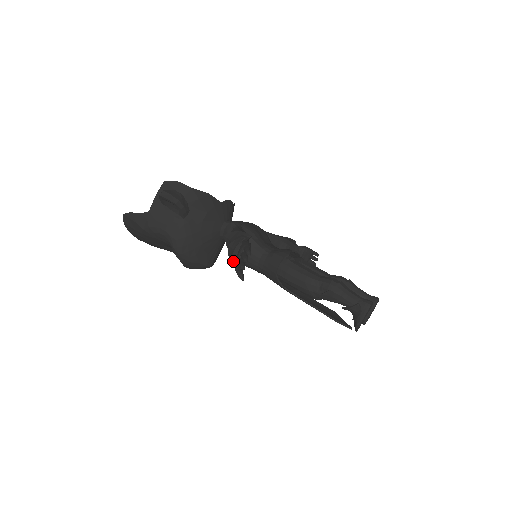
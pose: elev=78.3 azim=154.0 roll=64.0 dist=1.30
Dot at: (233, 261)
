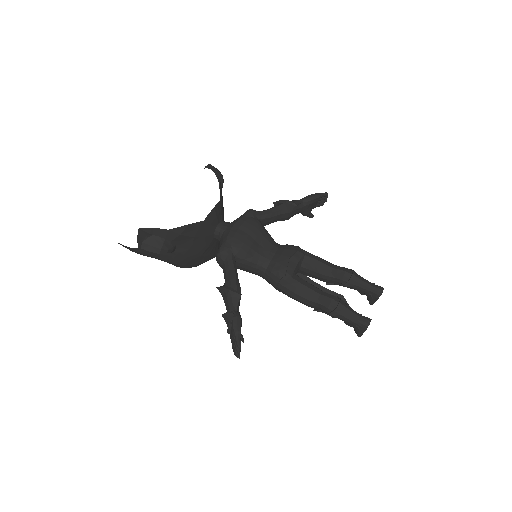
Dot at: occluded
